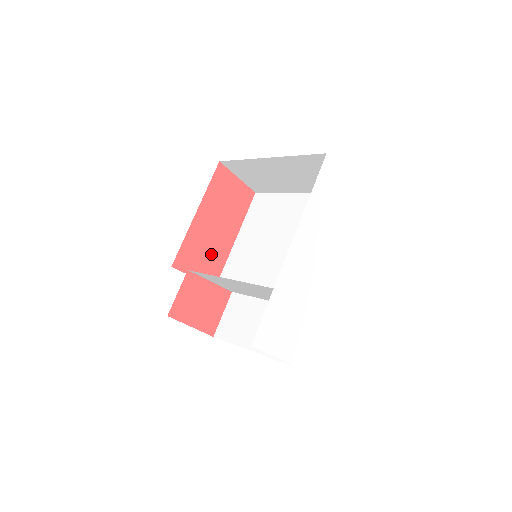
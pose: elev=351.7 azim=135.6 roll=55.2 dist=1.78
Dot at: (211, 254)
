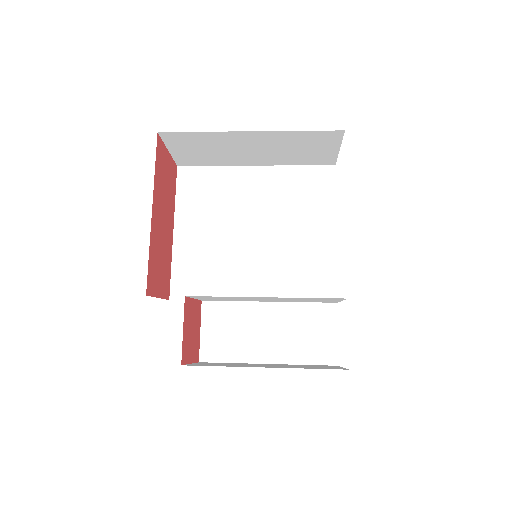
Dot at: (163, 260)
